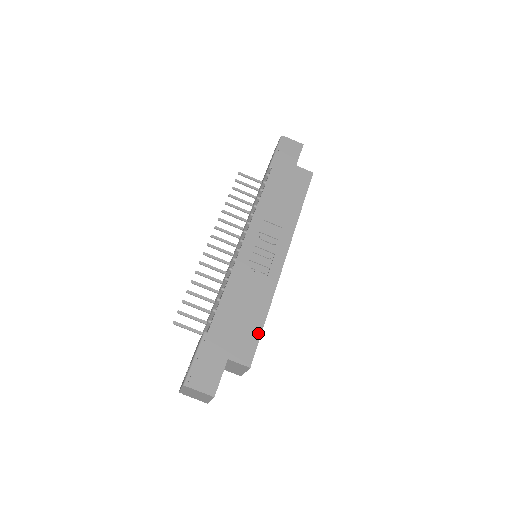
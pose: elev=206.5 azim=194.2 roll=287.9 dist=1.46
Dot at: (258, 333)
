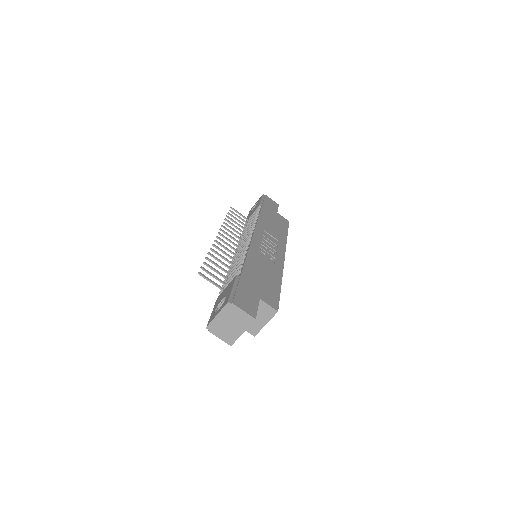
Dot at: (278, 292)
